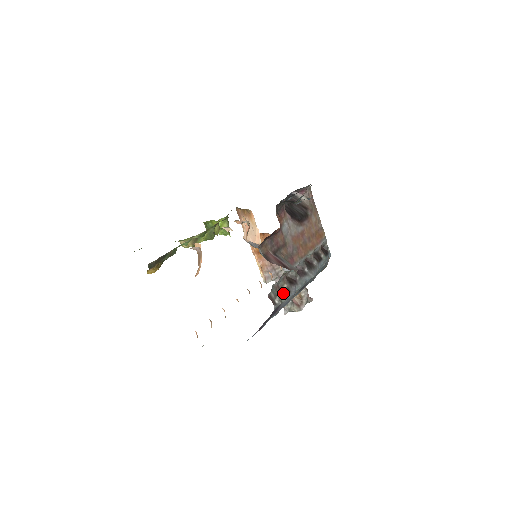
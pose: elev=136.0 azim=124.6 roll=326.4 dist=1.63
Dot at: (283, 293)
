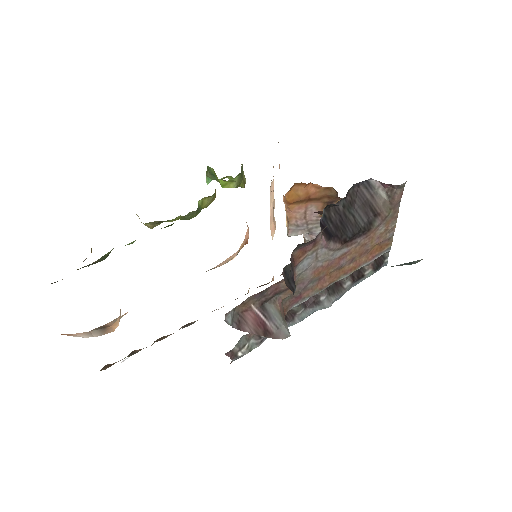
Dot at: (259, 339)
